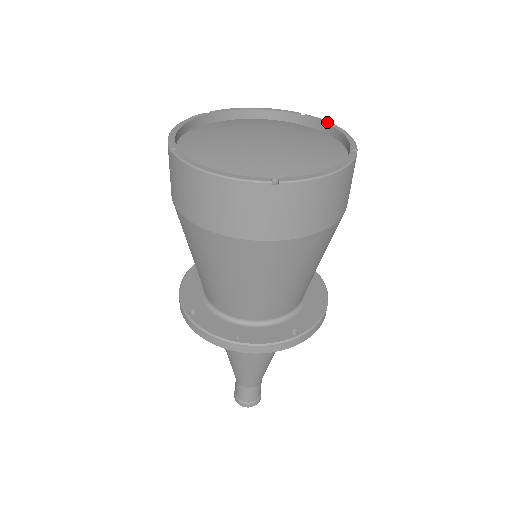
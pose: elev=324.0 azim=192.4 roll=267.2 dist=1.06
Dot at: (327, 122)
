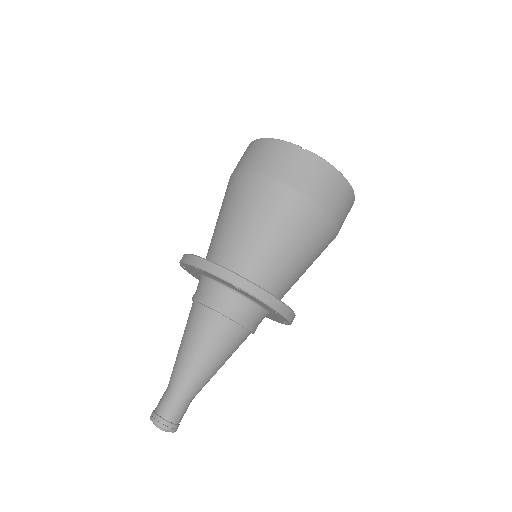
Dot at: occluded
